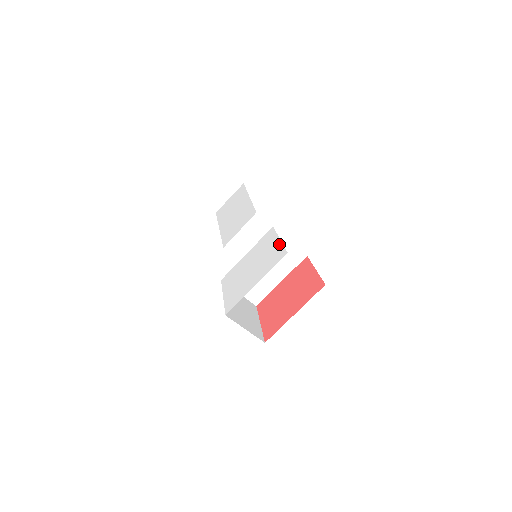
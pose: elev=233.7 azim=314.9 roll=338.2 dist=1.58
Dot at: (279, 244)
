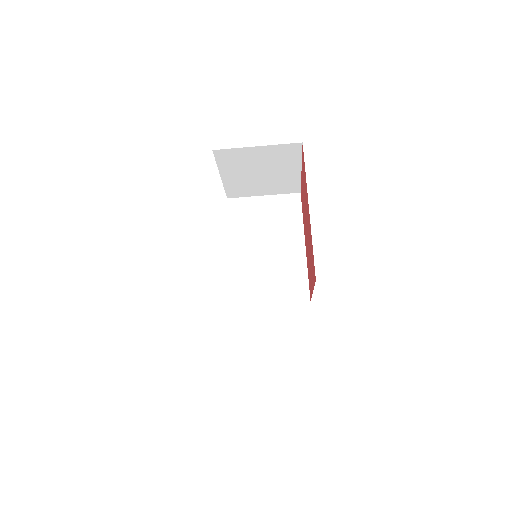
Dot at: occluded
